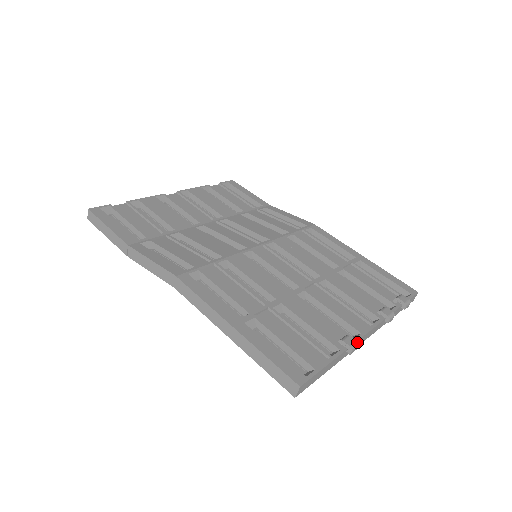
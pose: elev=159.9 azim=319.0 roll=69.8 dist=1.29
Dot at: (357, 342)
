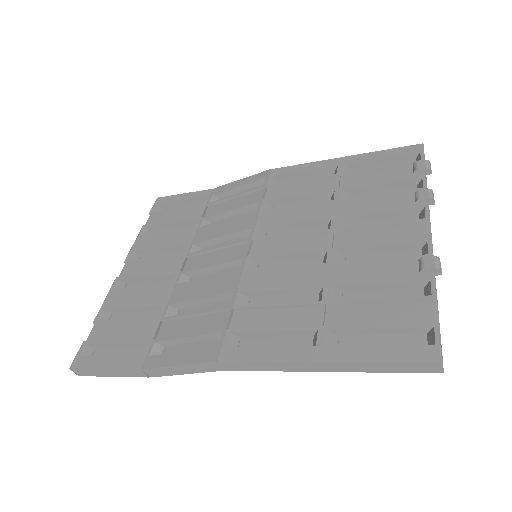
Dot at: (436, 256)
